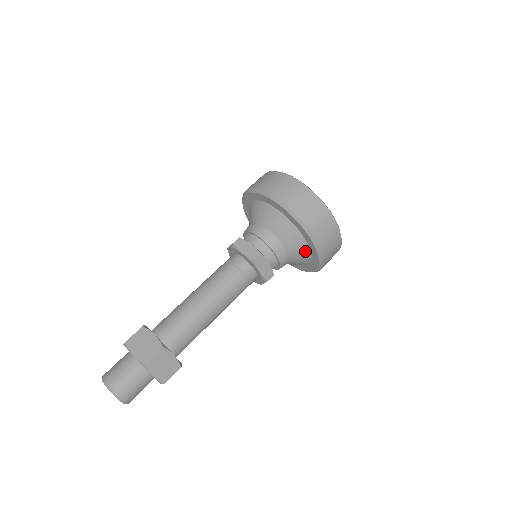
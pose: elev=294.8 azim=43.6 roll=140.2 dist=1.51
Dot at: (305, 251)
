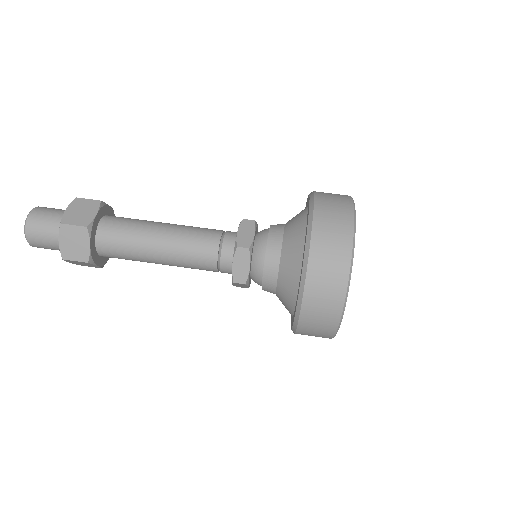
Dot at: occluded
